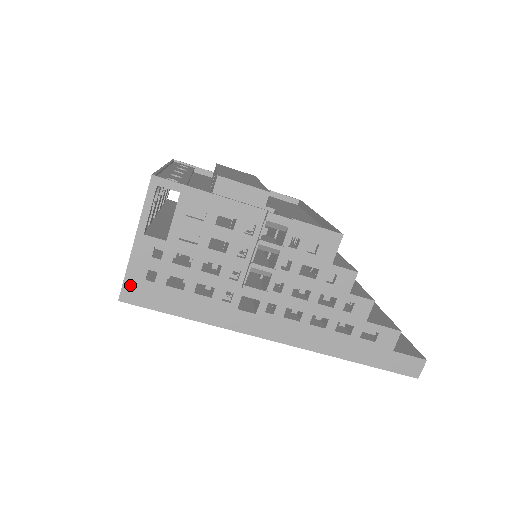
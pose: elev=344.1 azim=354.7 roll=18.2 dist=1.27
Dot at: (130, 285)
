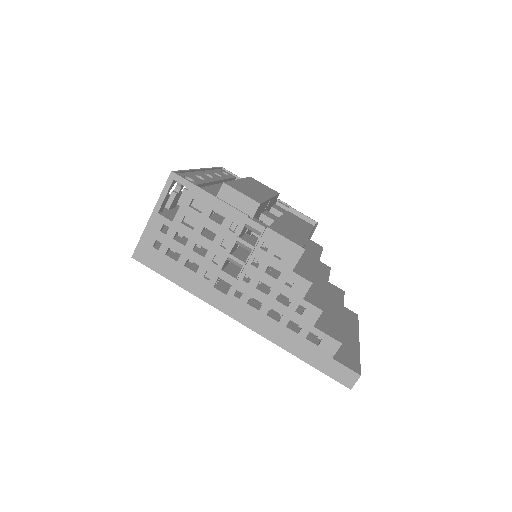
Dot at: (142, 248)
